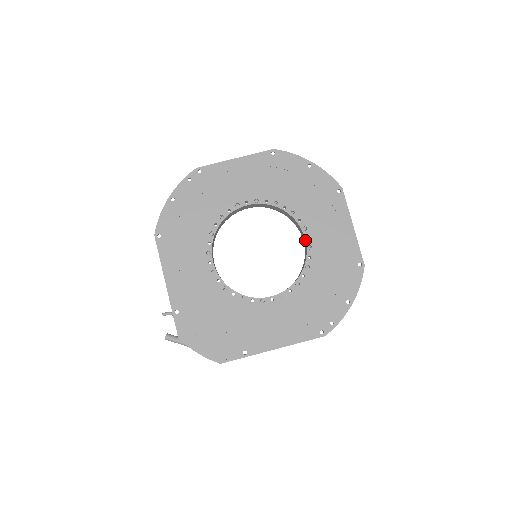
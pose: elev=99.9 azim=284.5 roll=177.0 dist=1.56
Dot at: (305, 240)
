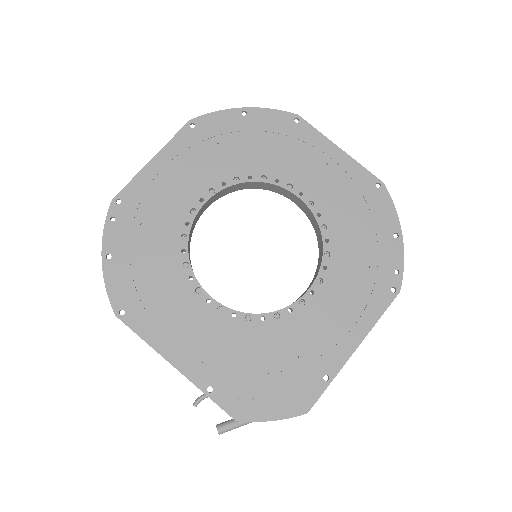
Dot at: (299, 199)
